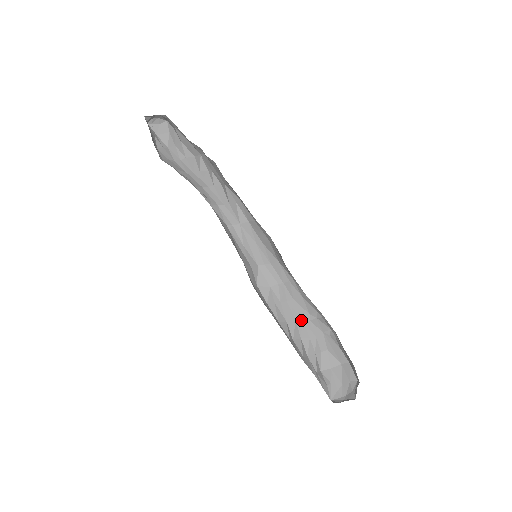
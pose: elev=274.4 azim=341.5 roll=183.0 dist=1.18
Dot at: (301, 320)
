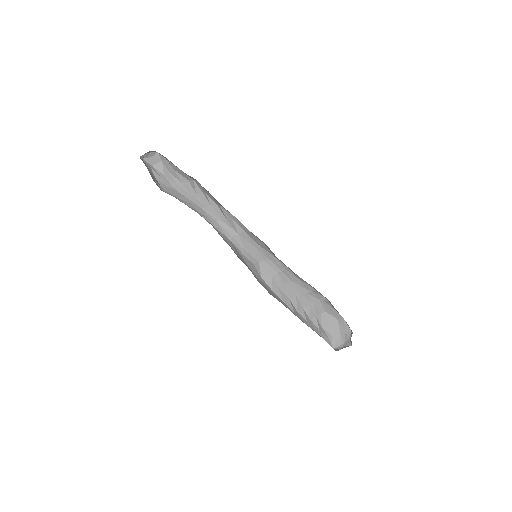
Dot at: (300, 295)
